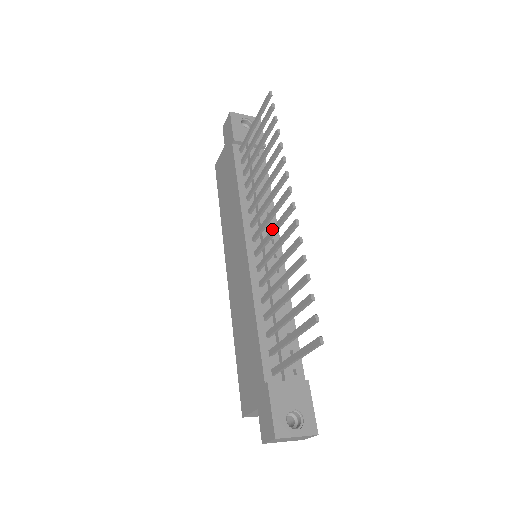
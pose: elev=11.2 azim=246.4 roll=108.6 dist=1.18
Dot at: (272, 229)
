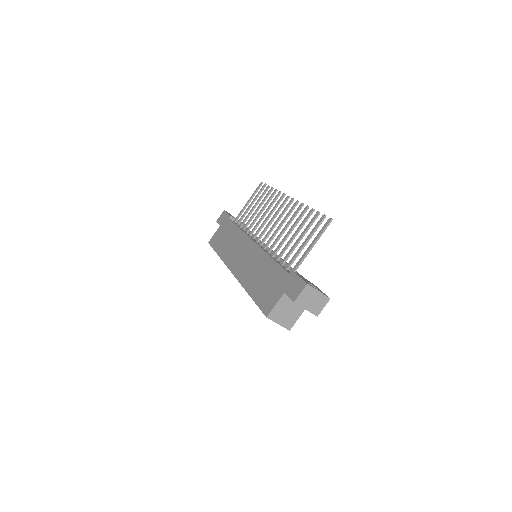
Dot at: (276, 221)
